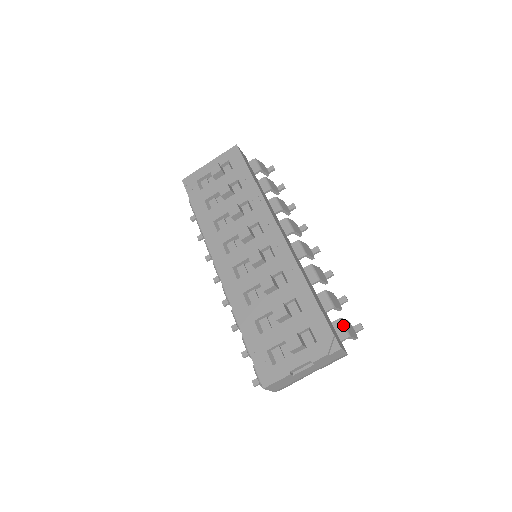
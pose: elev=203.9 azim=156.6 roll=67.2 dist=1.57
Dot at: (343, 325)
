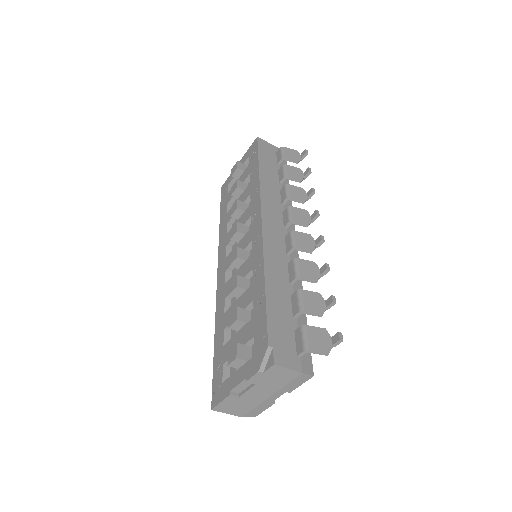
Dot at: (303, 334)
